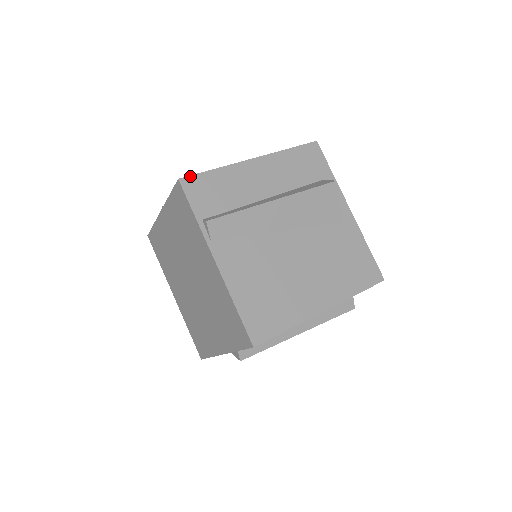
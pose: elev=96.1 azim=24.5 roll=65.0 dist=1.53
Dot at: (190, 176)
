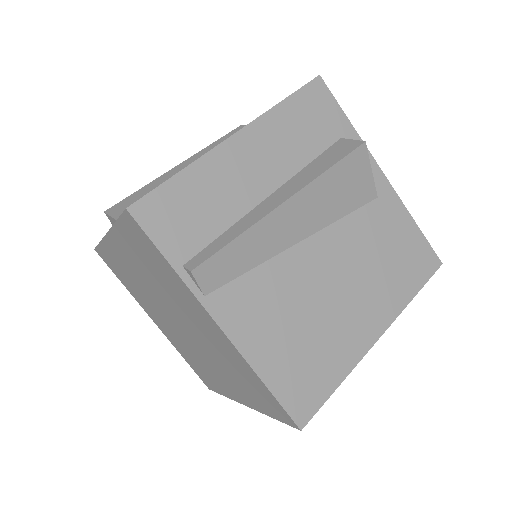
Dot at: (144, 197)
